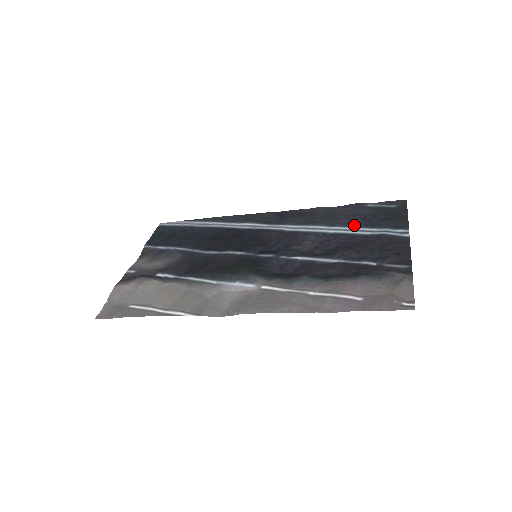
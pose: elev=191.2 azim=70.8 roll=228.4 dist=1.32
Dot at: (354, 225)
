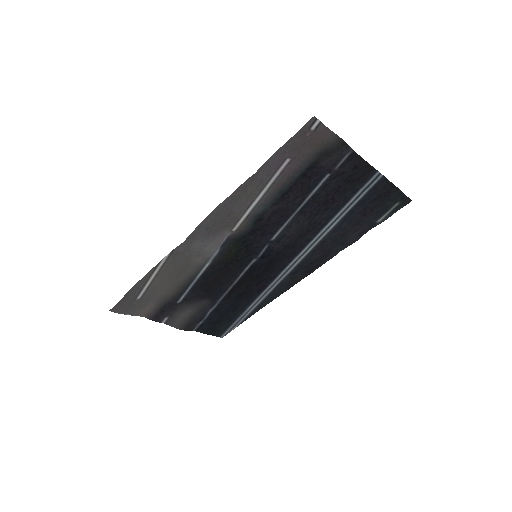
Dot at: (349, 215)
